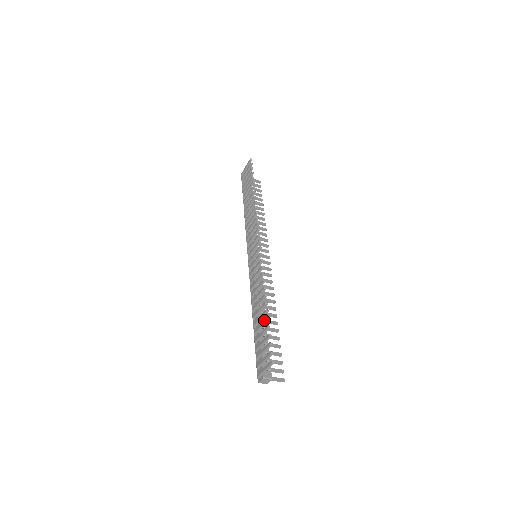
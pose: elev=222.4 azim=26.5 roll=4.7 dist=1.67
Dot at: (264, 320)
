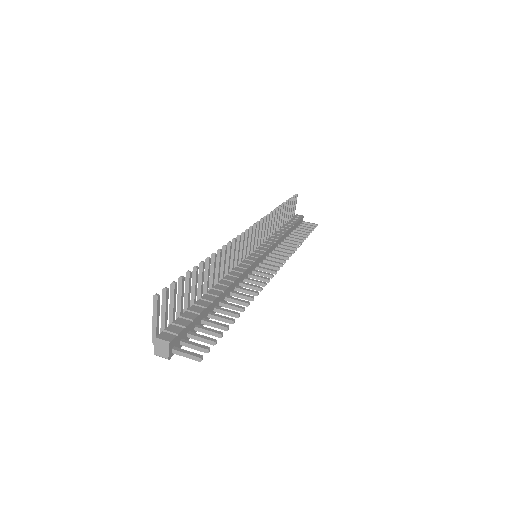
Dot at: (193, 273)
